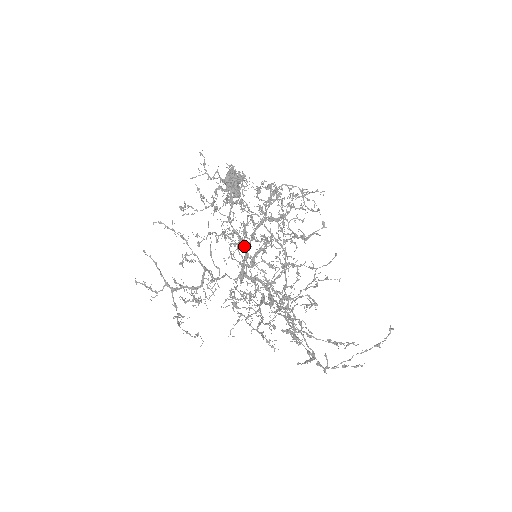
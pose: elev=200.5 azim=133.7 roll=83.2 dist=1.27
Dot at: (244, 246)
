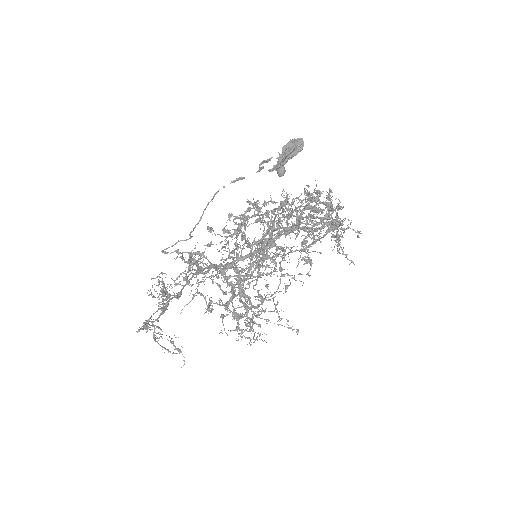
Dot at: (260, 259)
